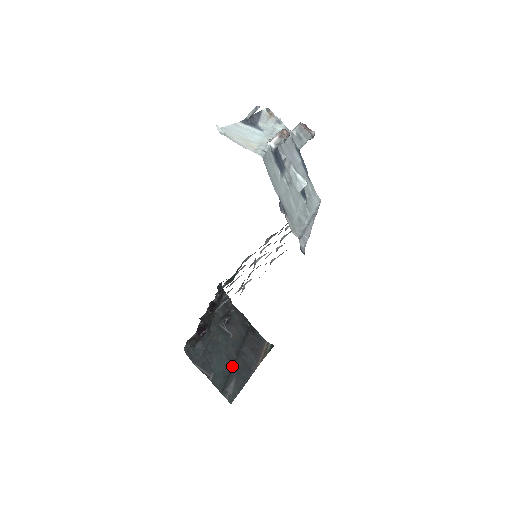
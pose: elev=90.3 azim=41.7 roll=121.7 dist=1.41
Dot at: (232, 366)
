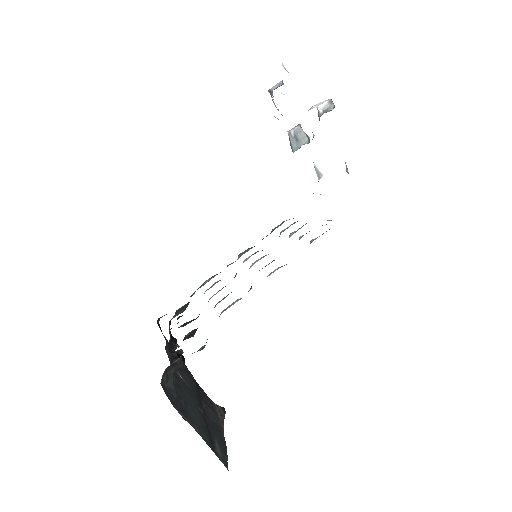
Dot at: (205, 422)
